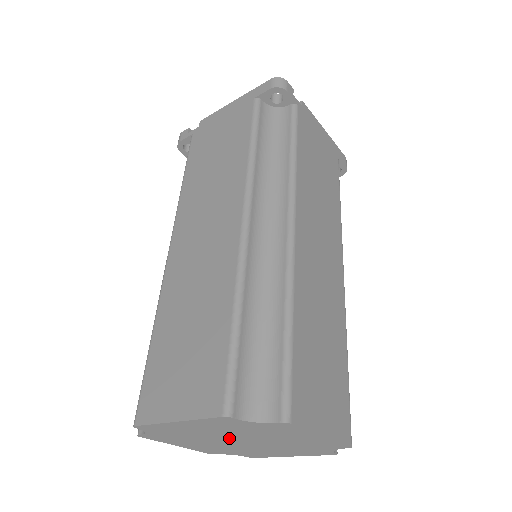
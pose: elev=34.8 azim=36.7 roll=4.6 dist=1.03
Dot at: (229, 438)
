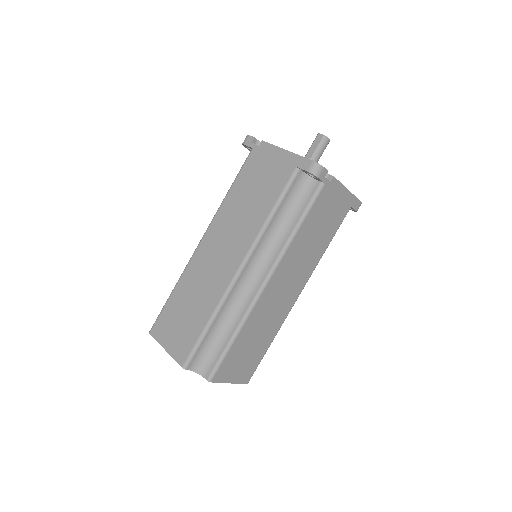
Dot at: occluded
